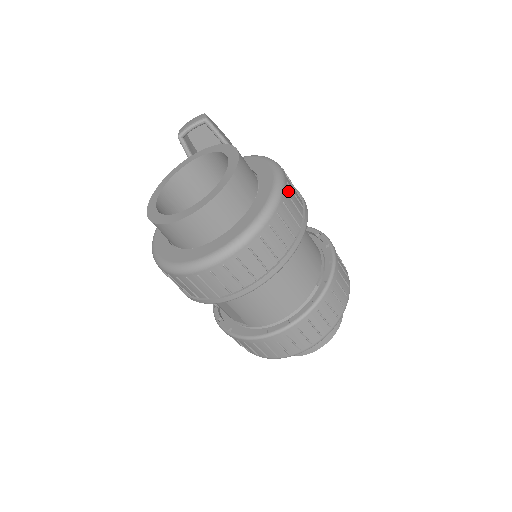
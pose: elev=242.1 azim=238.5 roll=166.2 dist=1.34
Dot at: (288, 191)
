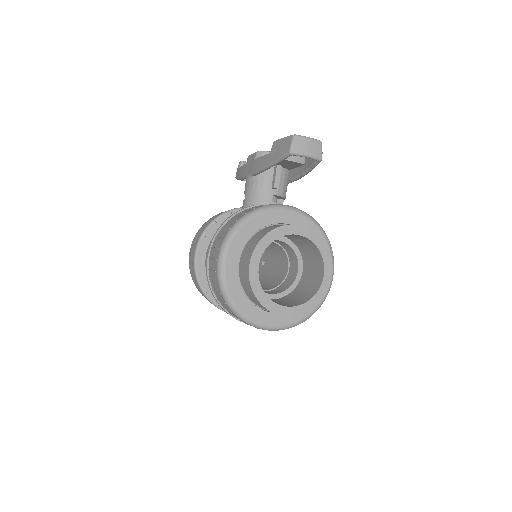
Dot at: occluded
